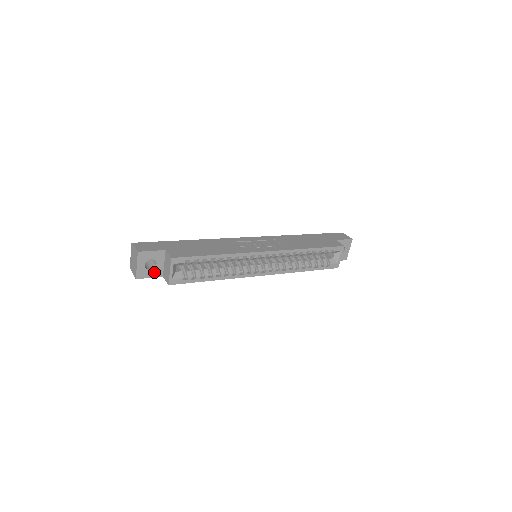
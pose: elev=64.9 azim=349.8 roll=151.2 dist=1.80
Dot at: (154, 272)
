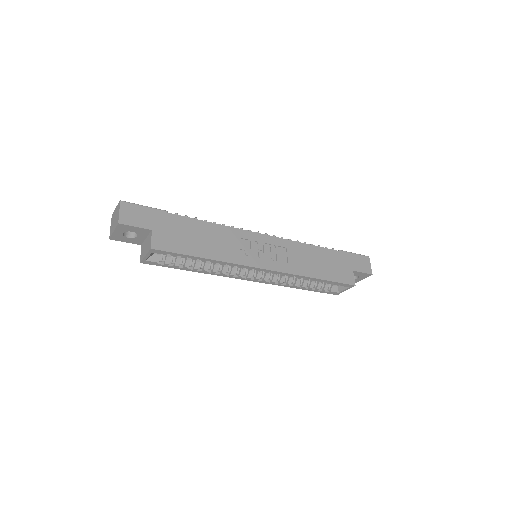
Dot at: (132, 240)
